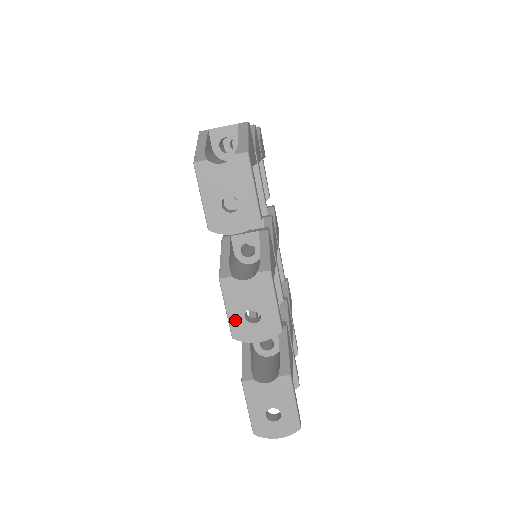
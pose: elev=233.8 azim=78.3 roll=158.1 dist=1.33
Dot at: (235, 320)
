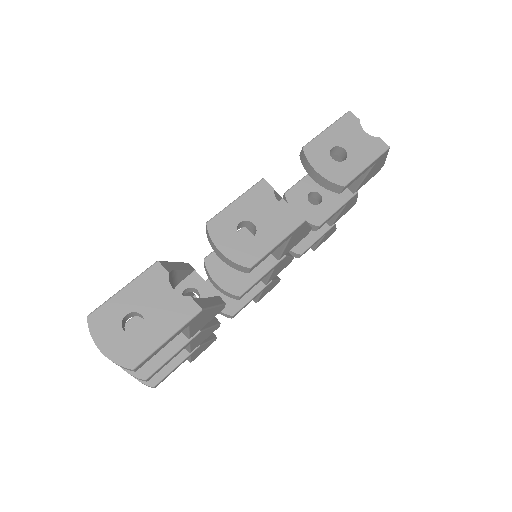
Dot at: (230, 215)
